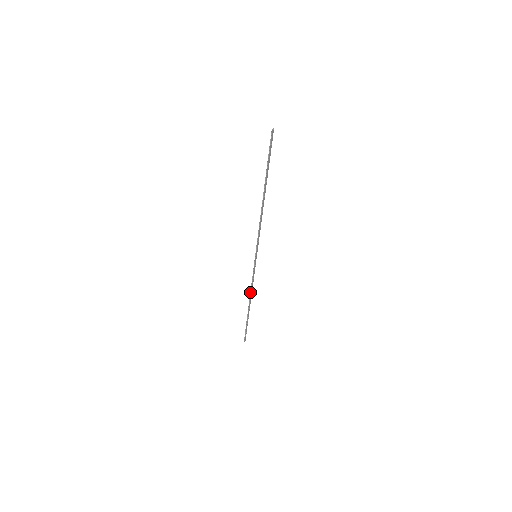
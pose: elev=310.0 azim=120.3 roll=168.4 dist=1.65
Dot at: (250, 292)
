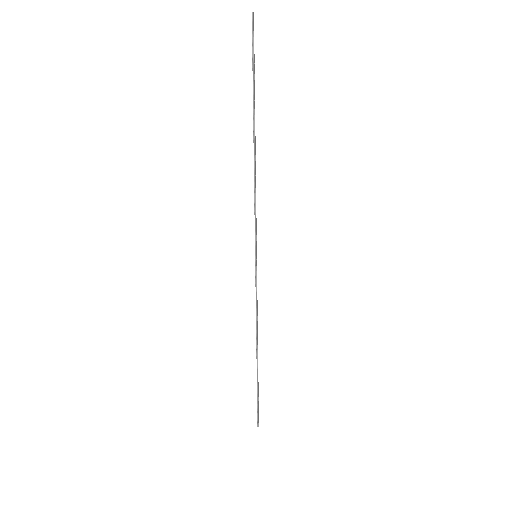
Dot at: occluded
